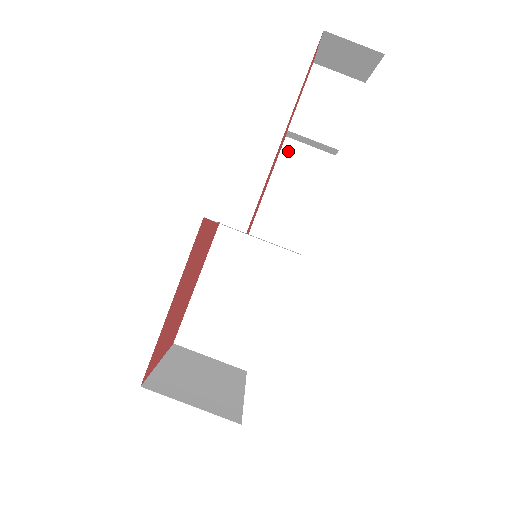
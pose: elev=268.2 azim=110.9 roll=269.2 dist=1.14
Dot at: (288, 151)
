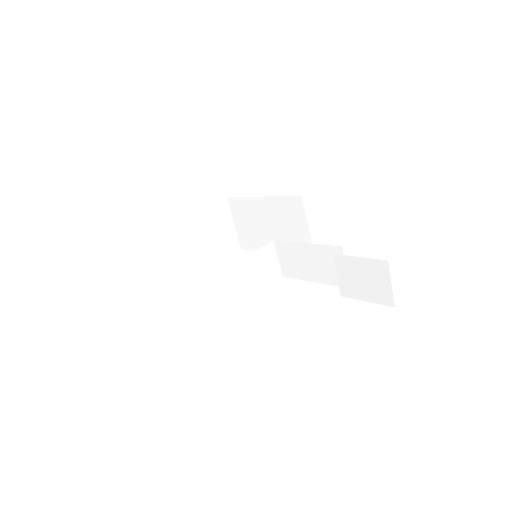
Dot at: (334, 251)
